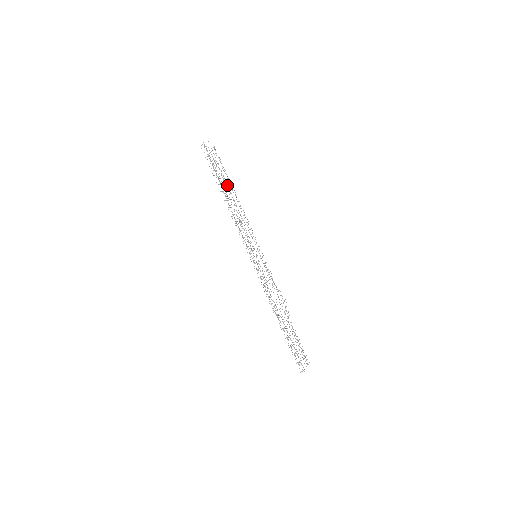
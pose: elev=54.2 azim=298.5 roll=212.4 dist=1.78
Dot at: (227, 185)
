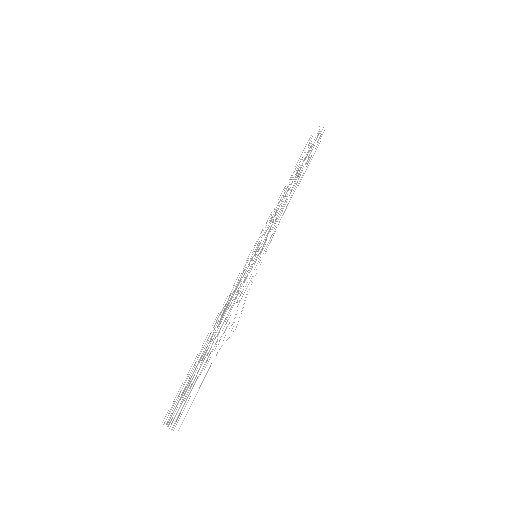
Dot at: occluded
